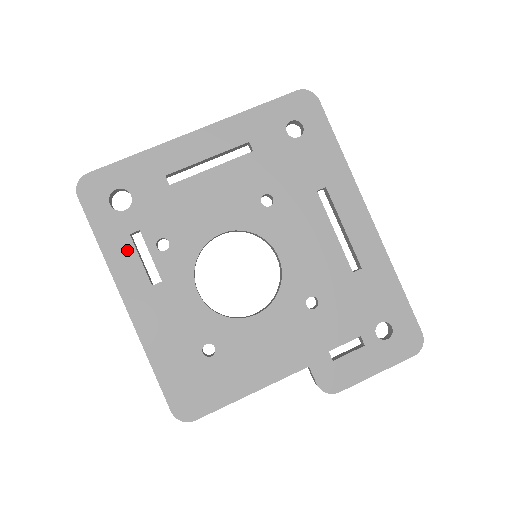
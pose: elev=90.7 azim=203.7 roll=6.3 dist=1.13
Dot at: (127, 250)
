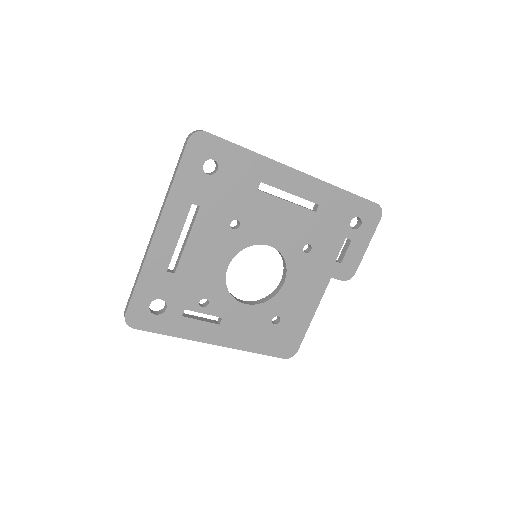
Dot at: (189, 324)
